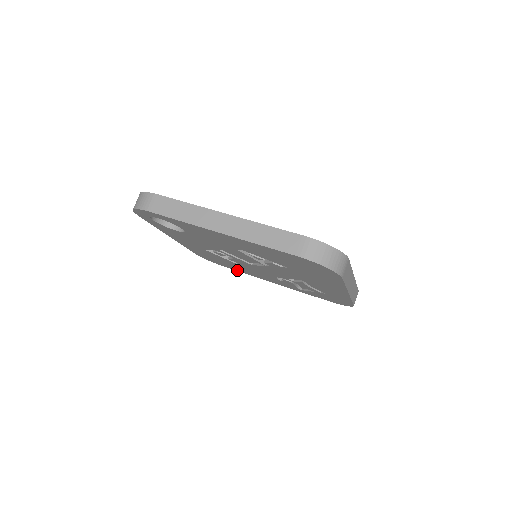
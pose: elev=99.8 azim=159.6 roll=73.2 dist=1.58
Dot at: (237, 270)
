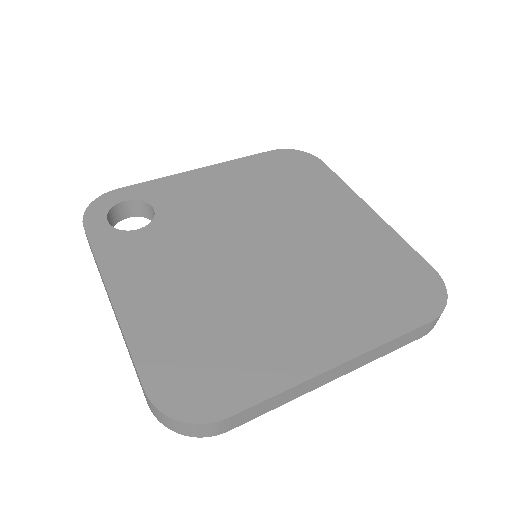
Dot at: occluded
